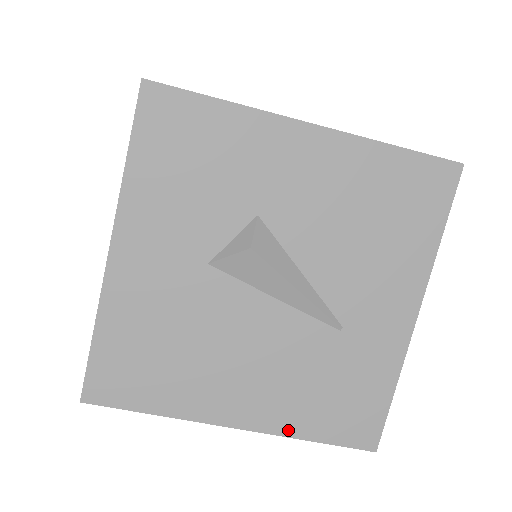
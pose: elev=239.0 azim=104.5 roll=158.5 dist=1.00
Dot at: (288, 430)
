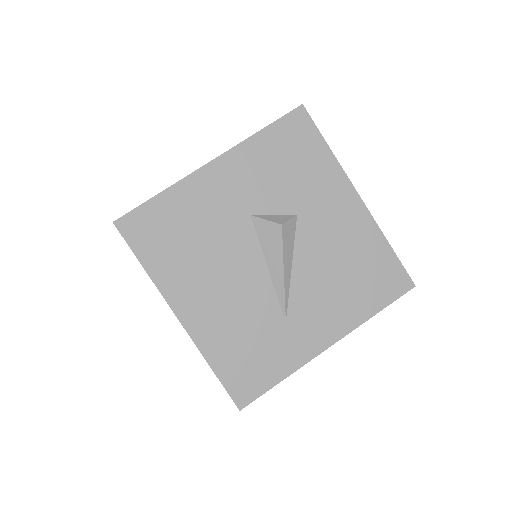
Dot at: (205, 348)
